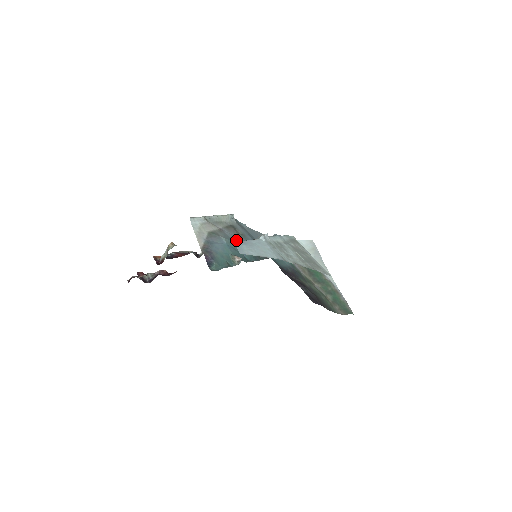
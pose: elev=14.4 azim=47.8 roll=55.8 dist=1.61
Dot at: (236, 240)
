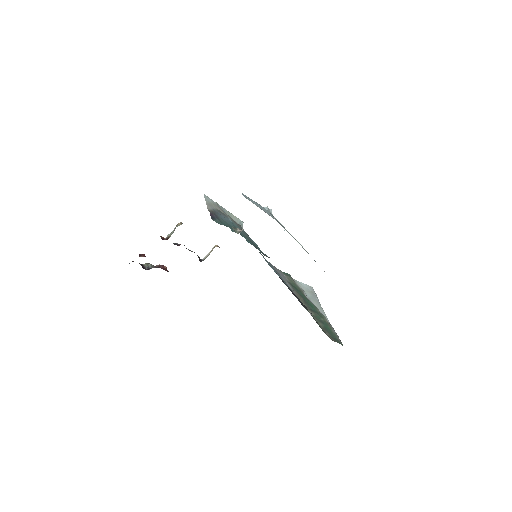
Dot at: occluded
